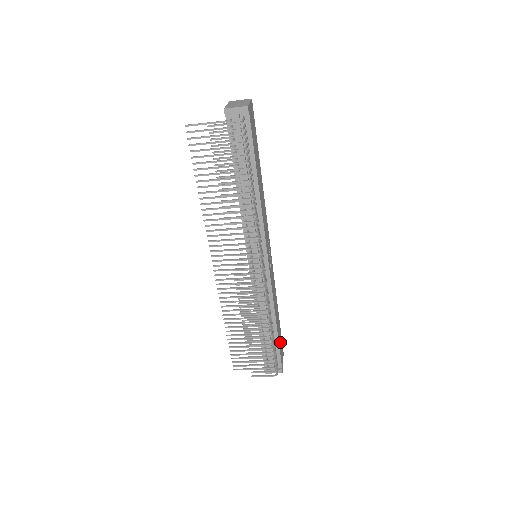
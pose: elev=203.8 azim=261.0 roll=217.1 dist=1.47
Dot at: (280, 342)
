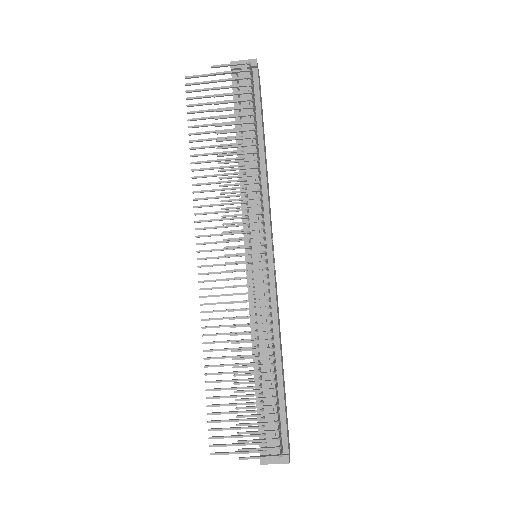
Dot at: occluded
